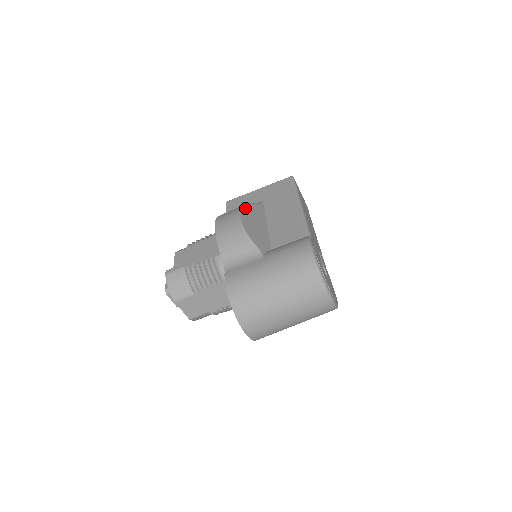
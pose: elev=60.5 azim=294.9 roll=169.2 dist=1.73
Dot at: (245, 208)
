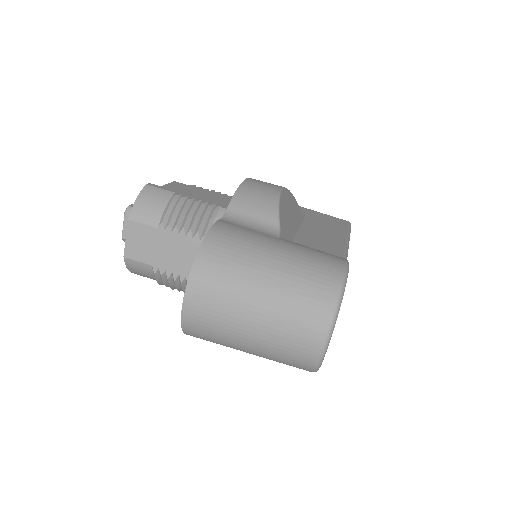
Dot at: (290, 193)
